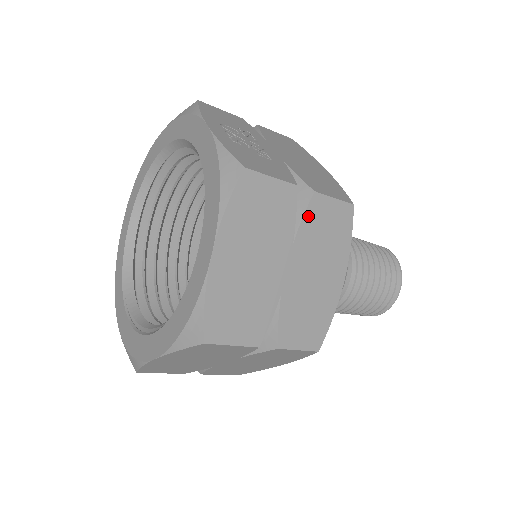
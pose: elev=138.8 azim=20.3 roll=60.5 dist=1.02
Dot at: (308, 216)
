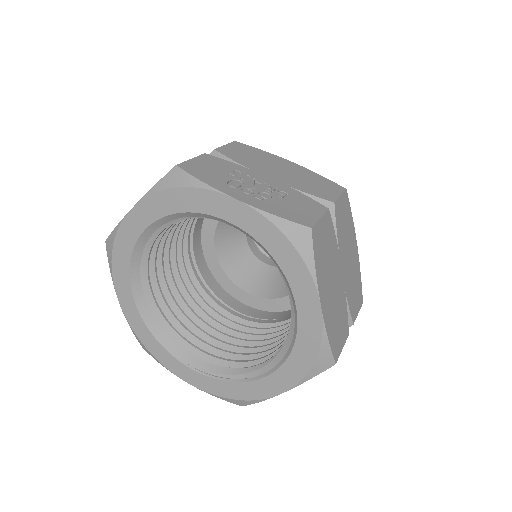
Dot at: (337, 224)
